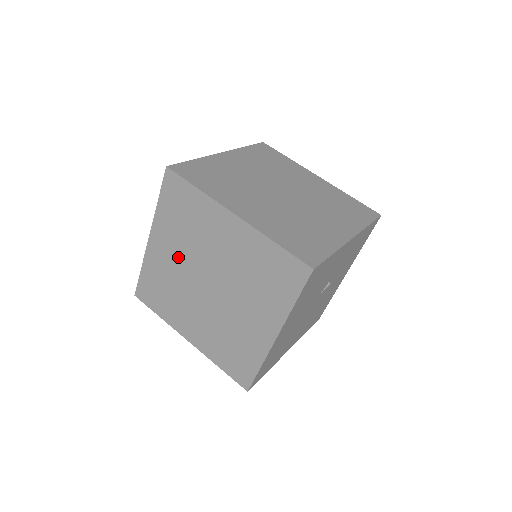
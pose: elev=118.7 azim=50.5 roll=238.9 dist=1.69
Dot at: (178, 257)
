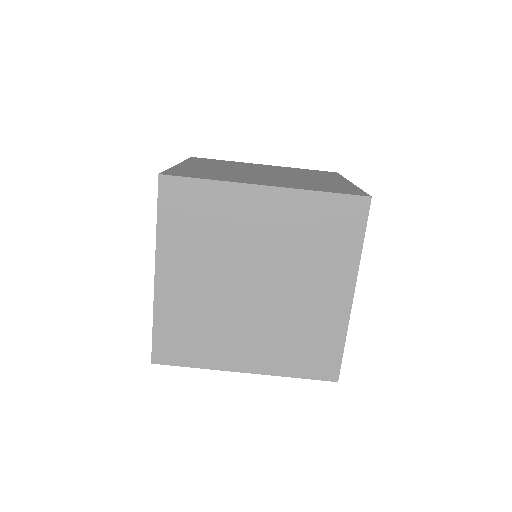
Dot at: (204, 276)
